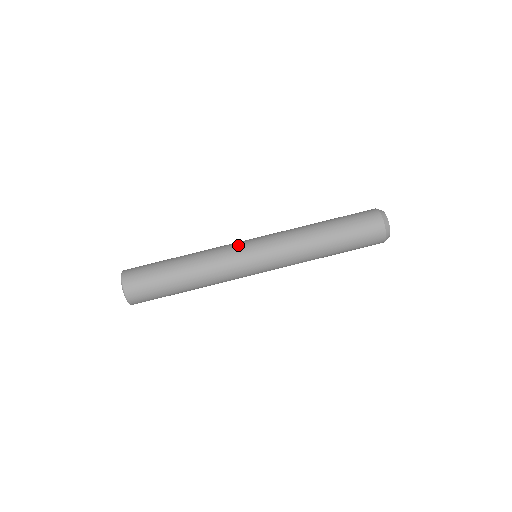
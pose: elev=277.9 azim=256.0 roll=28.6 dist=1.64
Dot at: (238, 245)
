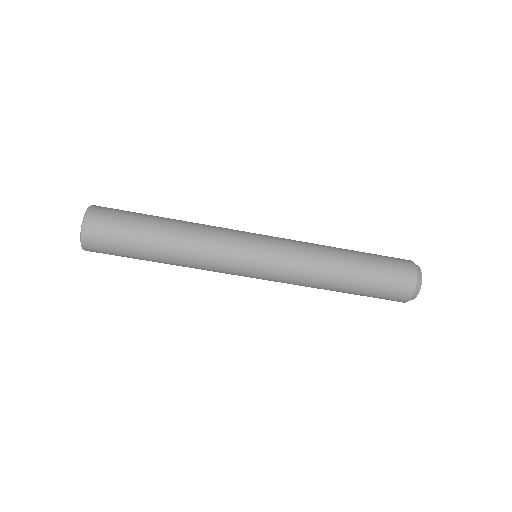
Dot at: (242, 232)
